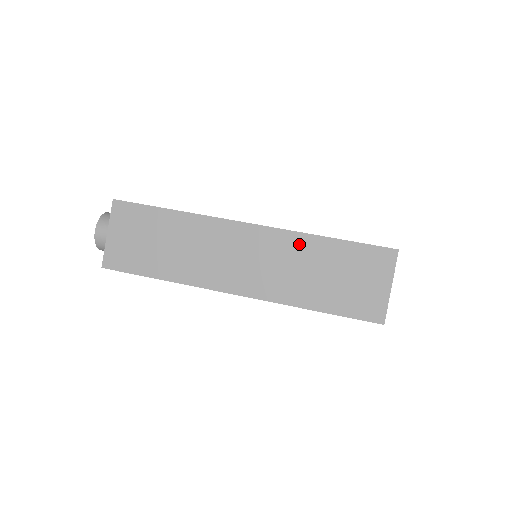
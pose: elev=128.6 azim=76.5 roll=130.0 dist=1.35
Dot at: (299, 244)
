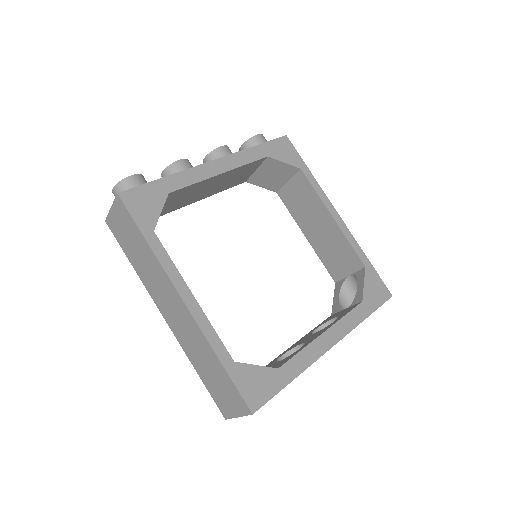
Dot at: (204, 344)
